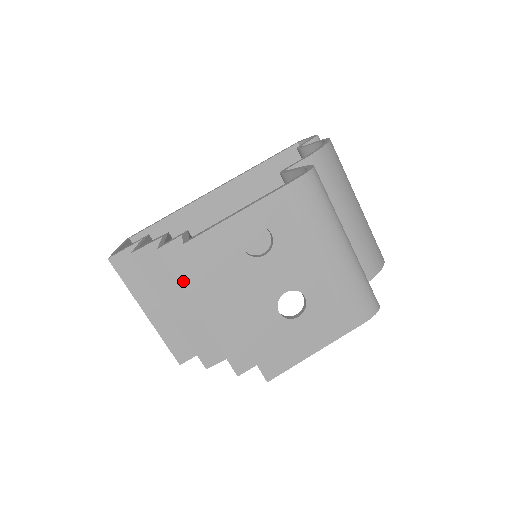
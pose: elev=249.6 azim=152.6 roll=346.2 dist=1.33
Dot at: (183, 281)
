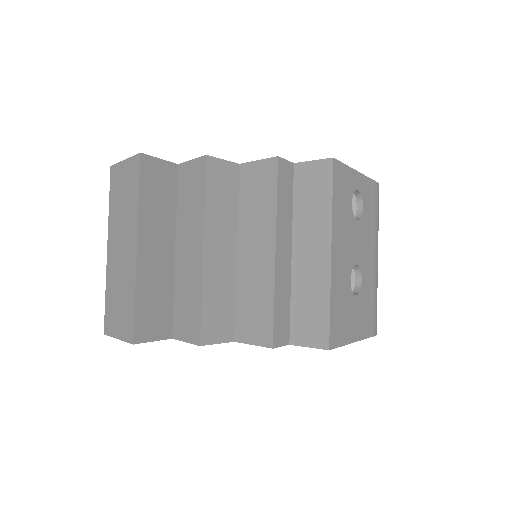
Dot at: (280, 204)
